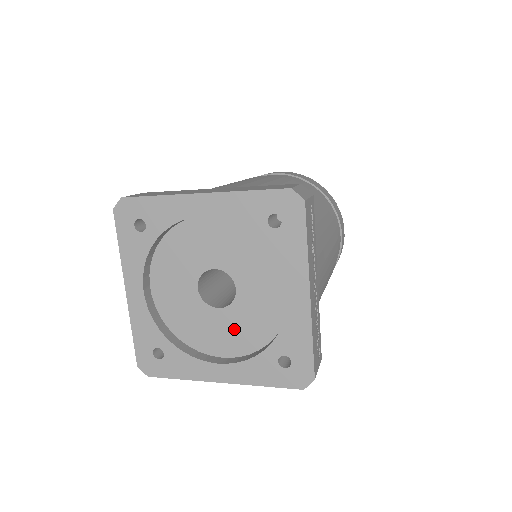
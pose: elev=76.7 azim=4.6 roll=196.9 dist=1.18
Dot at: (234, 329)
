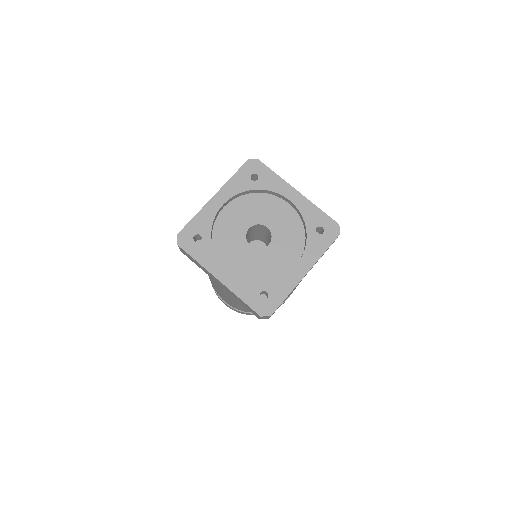
Dot at: (285, 247)
